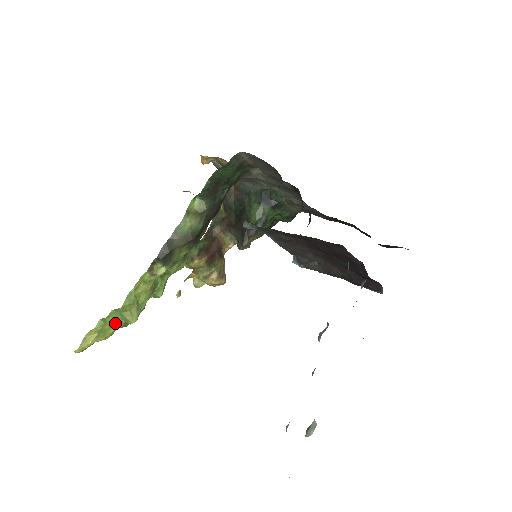
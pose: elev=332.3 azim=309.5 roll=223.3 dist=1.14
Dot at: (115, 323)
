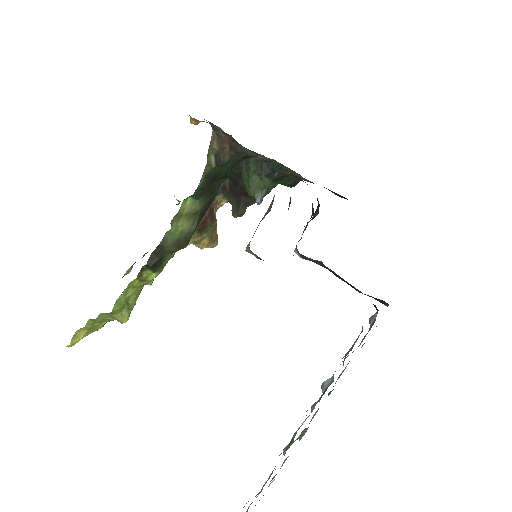
Dot at: (105, 320)
